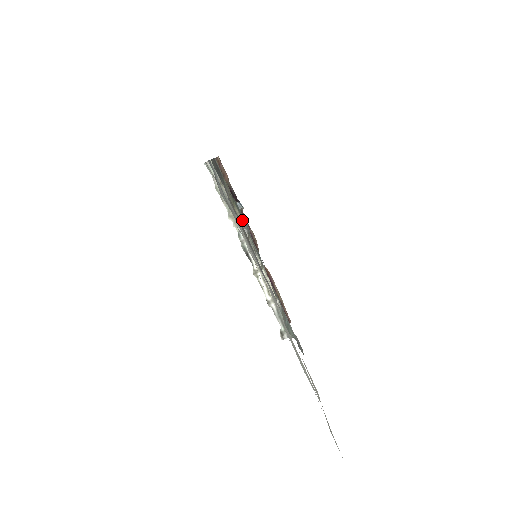
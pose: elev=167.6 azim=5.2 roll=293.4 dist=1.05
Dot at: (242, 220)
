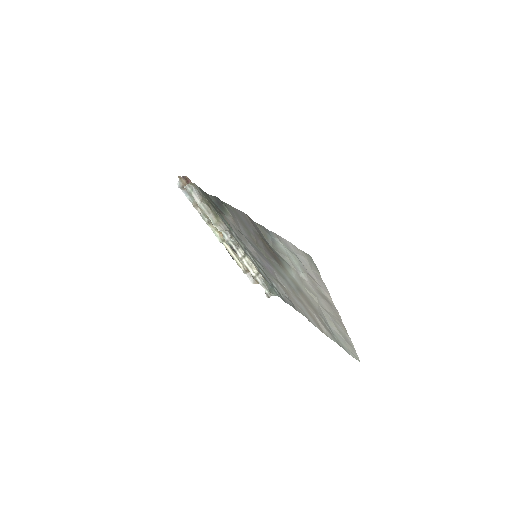
Dot at: (226, 226)
